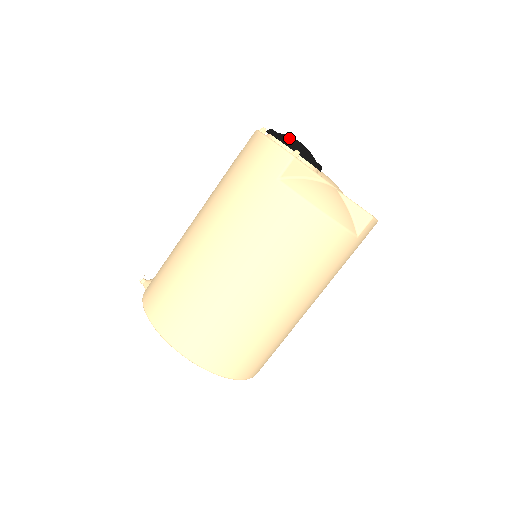
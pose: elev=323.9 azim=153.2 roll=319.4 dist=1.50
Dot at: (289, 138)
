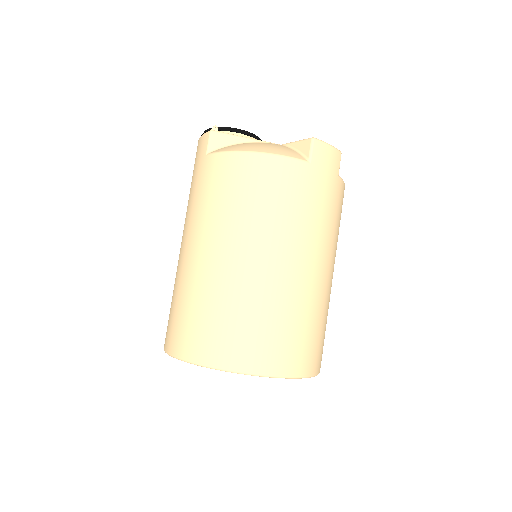
Dot at: occluded
